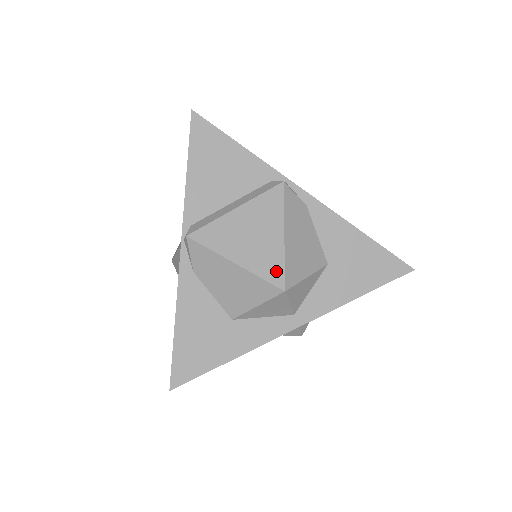
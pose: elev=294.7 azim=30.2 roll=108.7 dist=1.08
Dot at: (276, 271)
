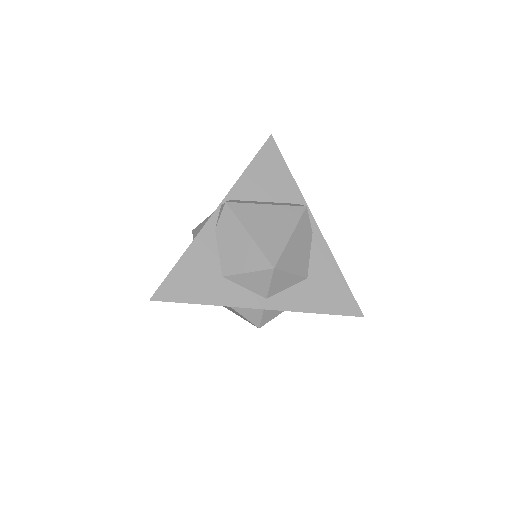
Dot at: (274, 253)
